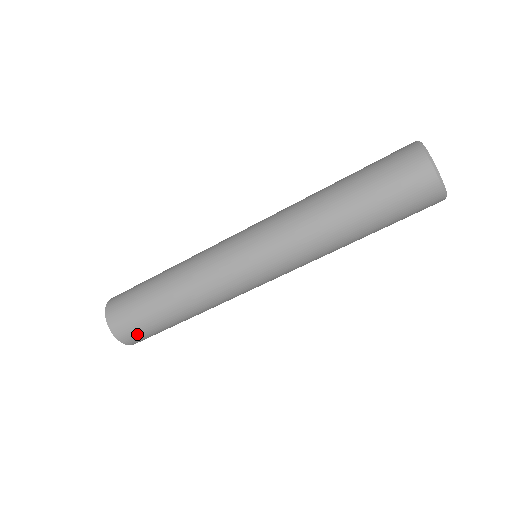
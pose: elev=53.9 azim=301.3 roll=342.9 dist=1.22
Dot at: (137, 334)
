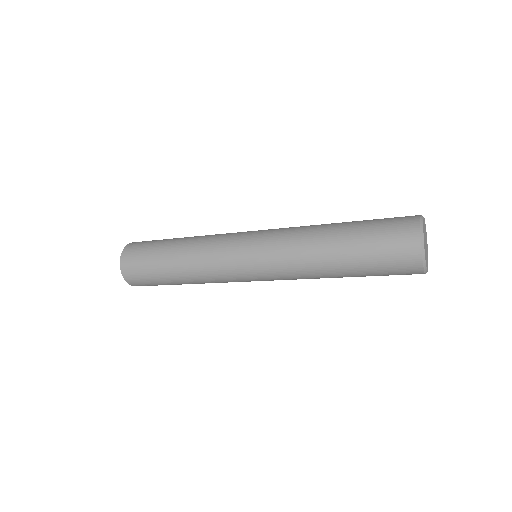
Dot at: (142, 282)
